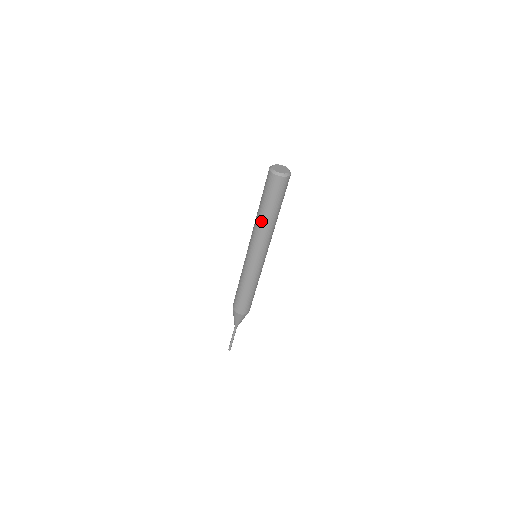
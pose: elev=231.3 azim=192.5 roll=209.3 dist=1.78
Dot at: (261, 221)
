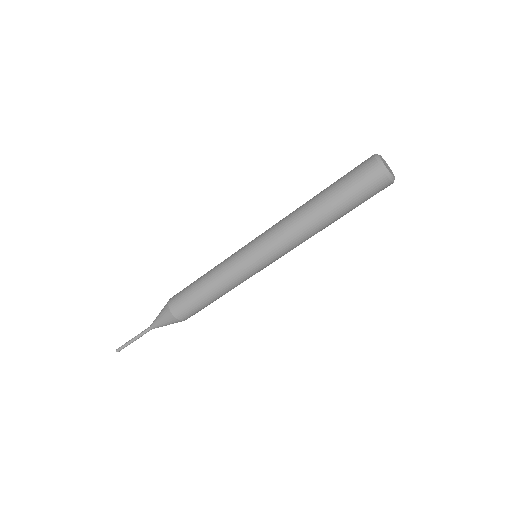
Dot at: (312, 221)
